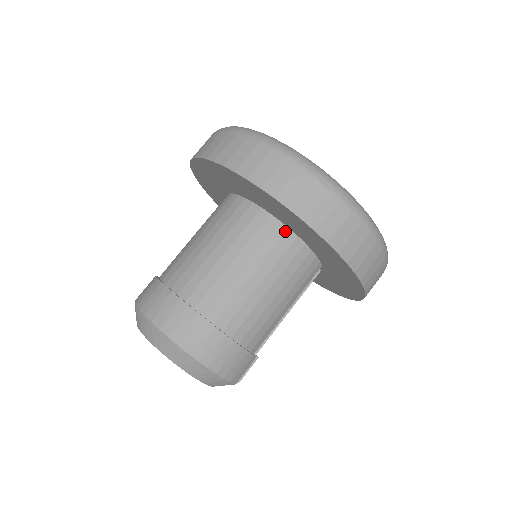
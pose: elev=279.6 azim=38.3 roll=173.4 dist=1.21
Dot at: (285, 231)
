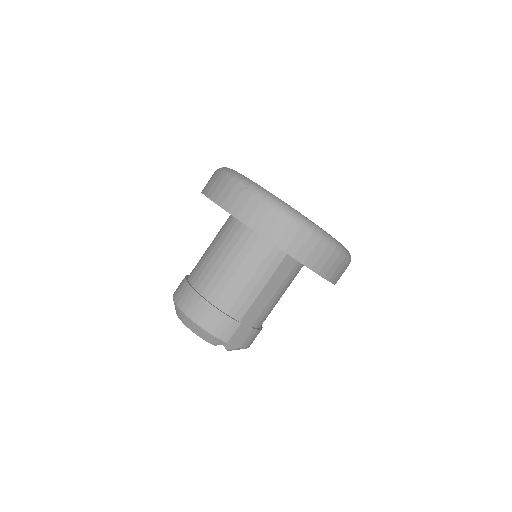
Dot at: (246, 228)
